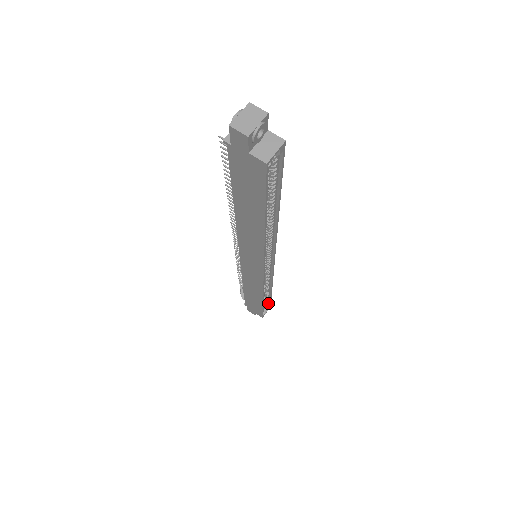
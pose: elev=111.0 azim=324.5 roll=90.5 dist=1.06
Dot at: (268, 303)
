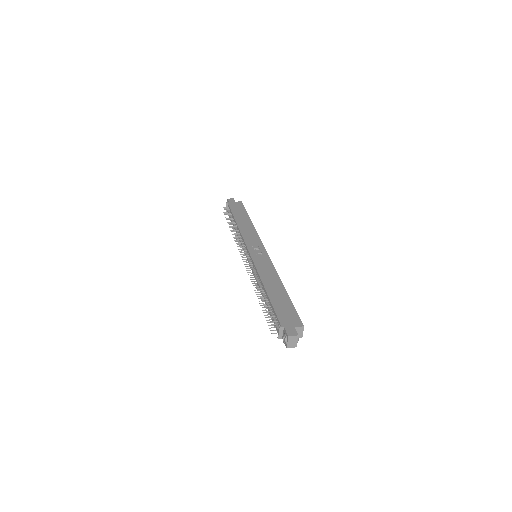
Dot at: (242, 207)
